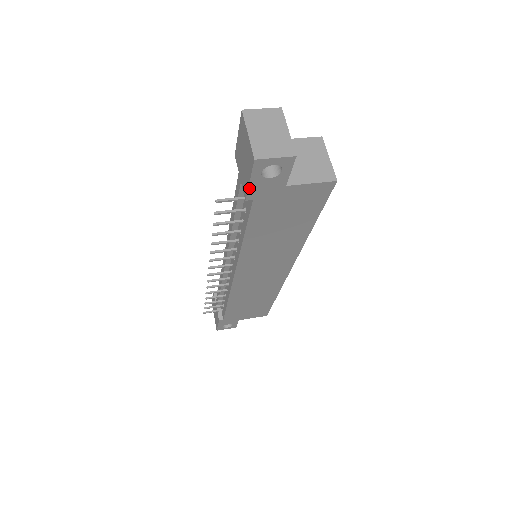
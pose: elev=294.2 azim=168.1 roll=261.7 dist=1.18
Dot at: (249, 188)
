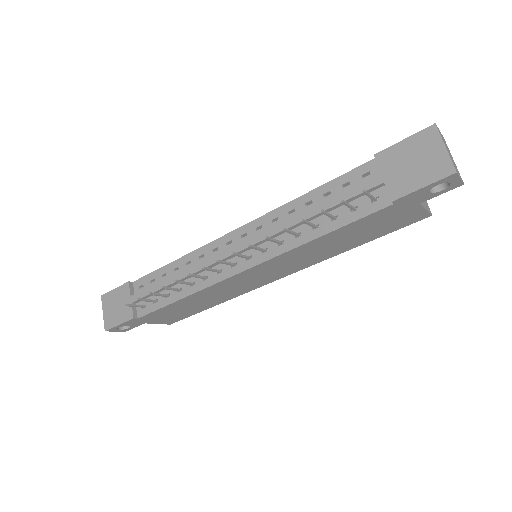
Dot at: (412, 193)
